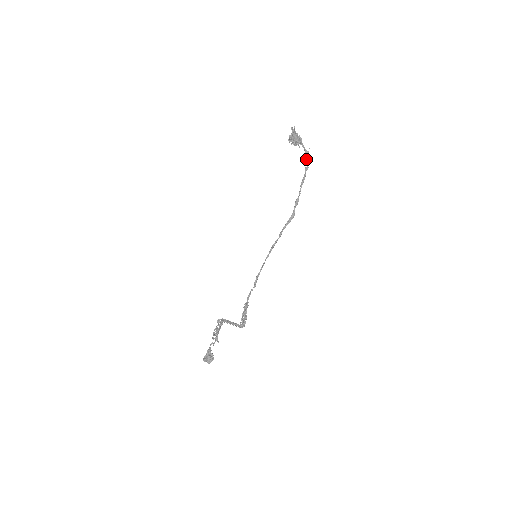
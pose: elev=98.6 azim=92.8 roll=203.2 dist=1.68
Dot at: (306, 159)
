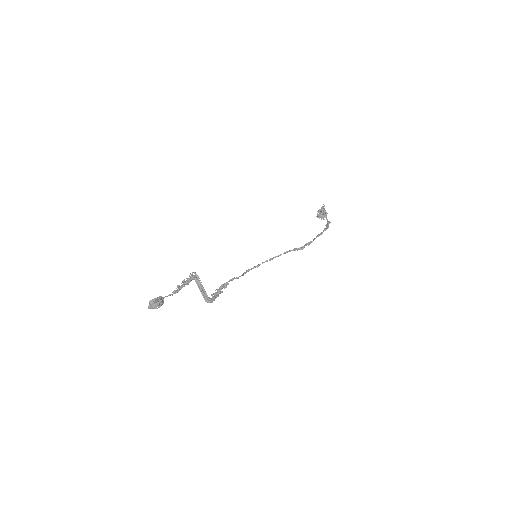
Dot at: (327, 225)
